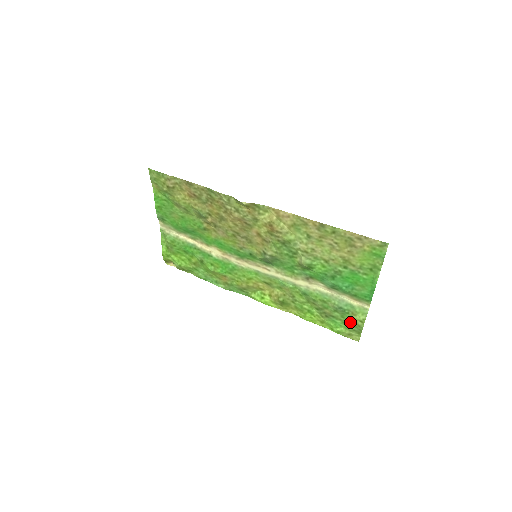
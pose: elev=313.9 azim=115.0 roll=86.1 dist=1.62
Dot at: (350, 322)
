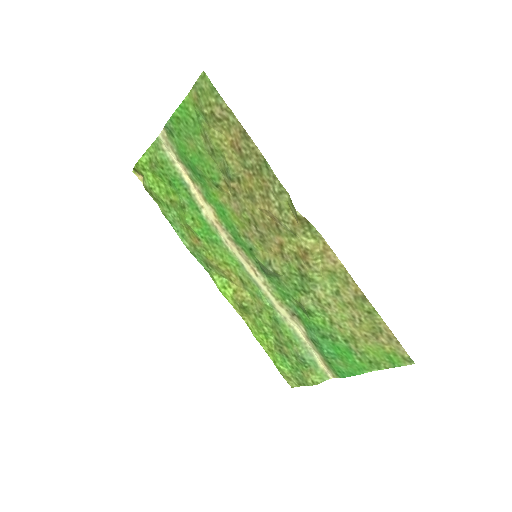
Dot at: (300, 372)
